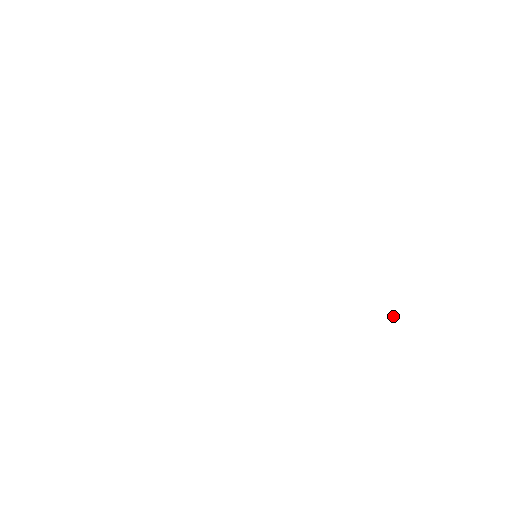
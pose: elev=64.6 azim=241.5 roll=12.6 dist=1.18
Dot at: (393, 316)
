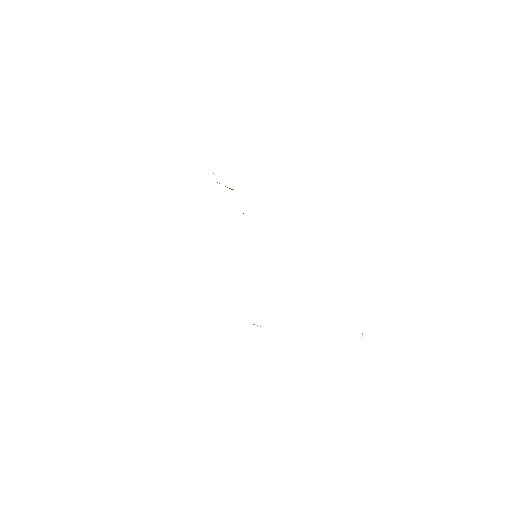
Dot at: (362, 334)
